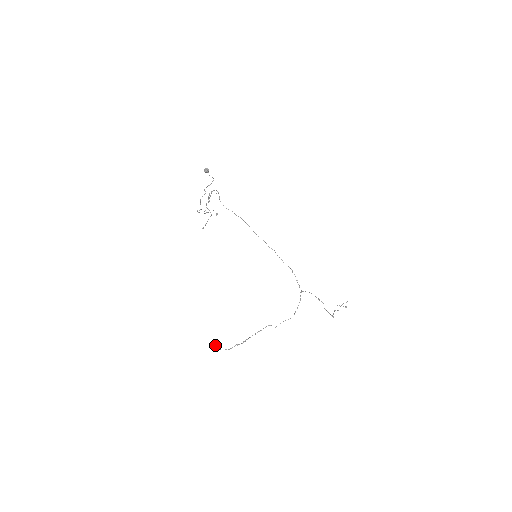
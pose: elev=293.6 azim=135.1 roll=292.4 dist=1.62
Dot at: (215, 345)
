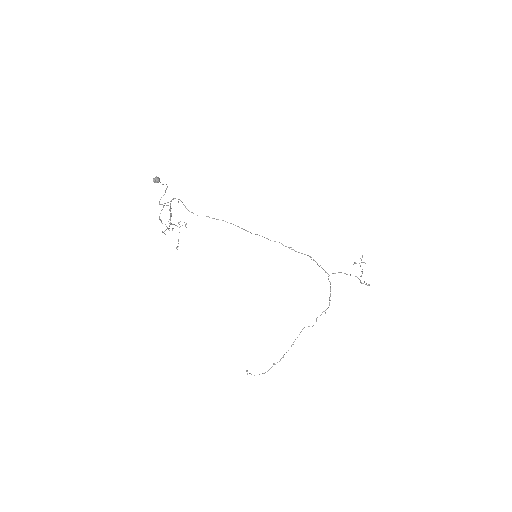
Dot at: (247, 373)
